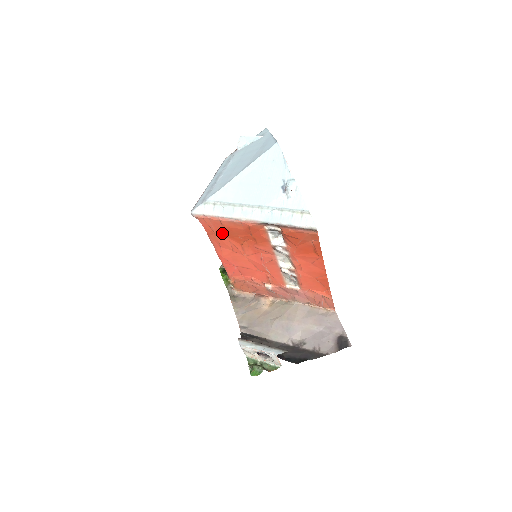
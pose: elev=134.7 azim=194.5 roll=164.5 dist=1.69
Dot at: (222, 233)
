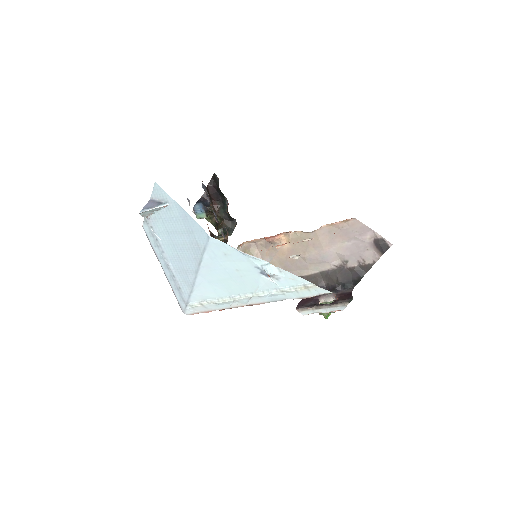
Dot at: occluded
